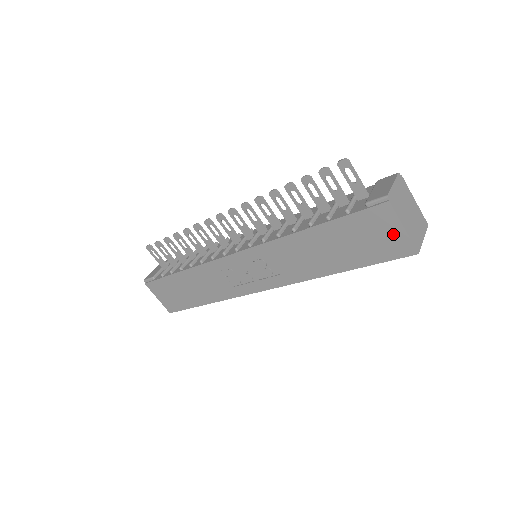
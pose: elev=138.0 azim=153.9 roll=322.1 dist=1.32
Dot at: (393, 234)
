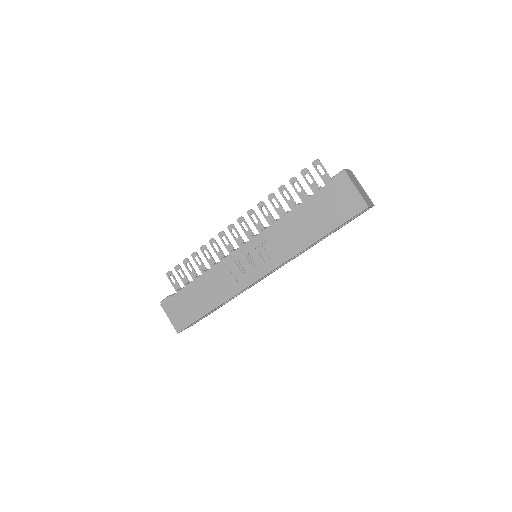
Dot at: (351, 196)
